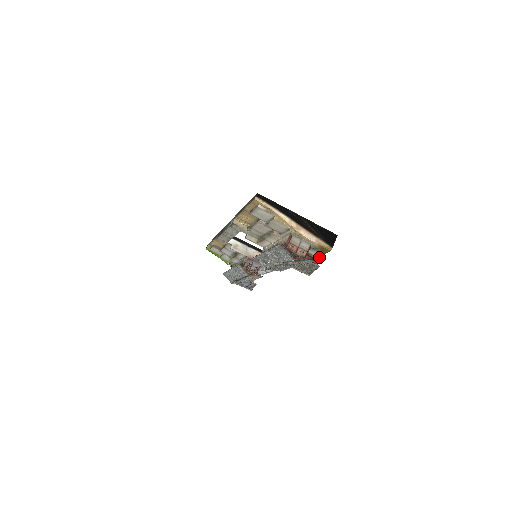
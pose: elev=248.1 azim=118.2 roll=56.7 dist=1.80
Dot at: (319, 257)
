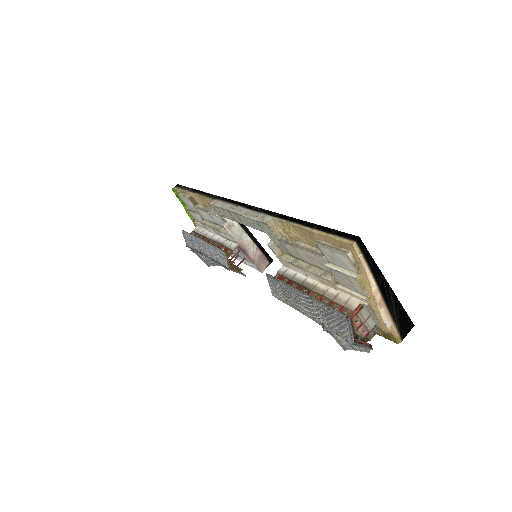
Dot at: (371, 336)
